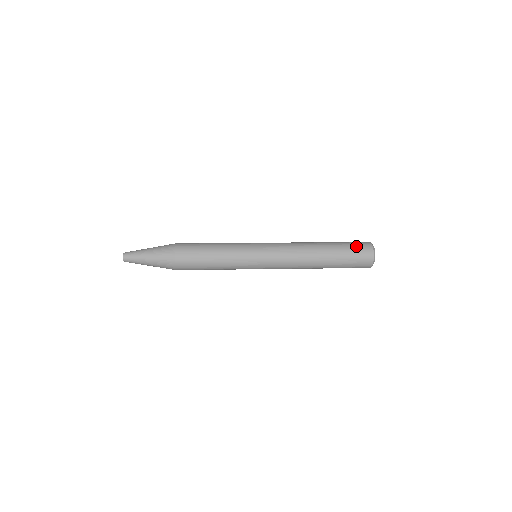
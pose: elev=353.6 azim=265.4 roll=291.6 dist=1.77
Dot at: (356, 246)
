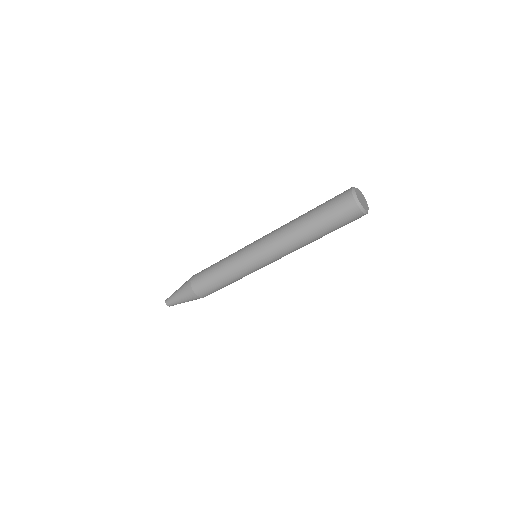
Dot at: occluded
